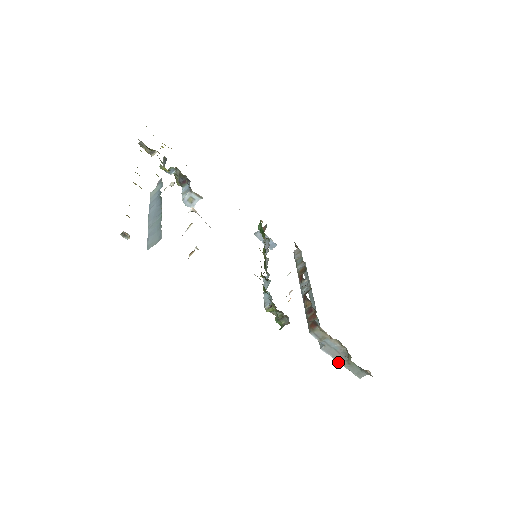
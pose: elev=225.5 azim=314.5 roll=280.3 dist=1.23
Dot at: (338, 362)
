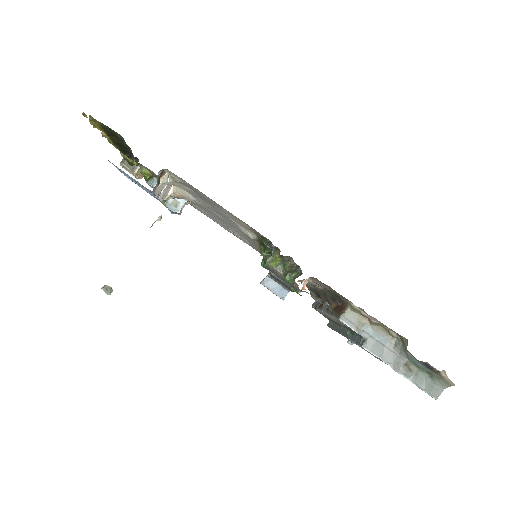
Dot at: (393, 368)
